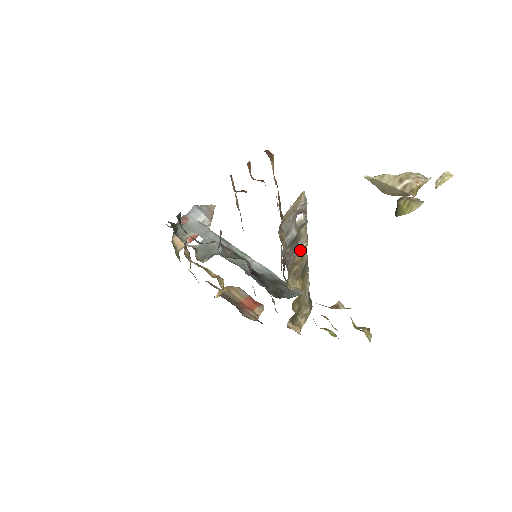
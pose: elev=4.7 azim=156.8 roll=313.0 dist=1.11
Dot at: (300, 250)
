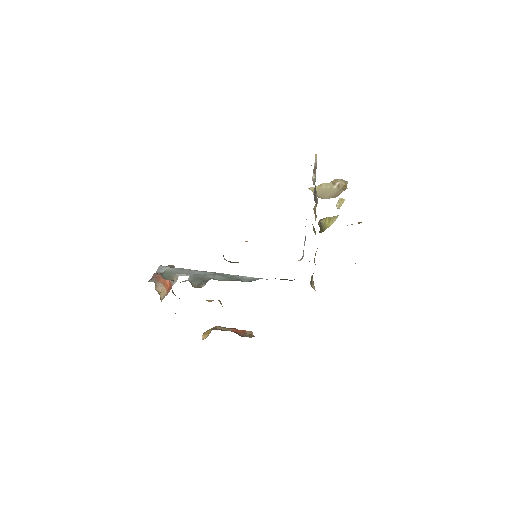
Dot at: (315, 205)
